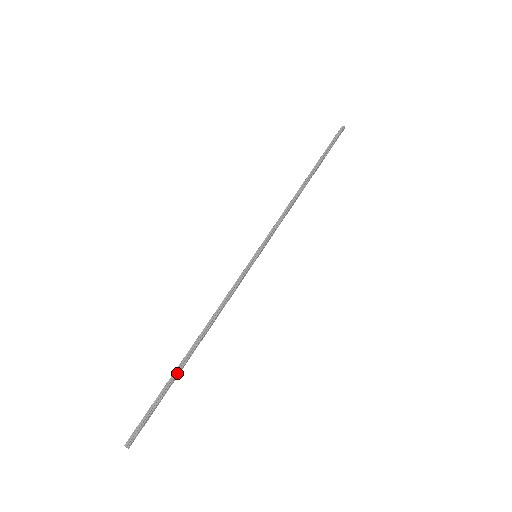
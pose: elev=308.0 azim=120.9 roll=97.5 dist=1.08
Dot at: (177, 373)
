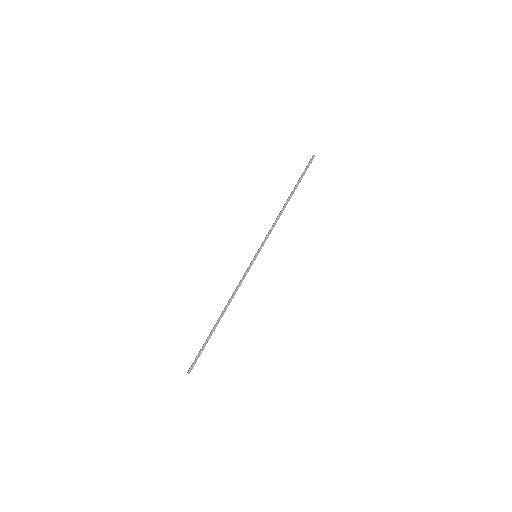
Dot at: occluded
